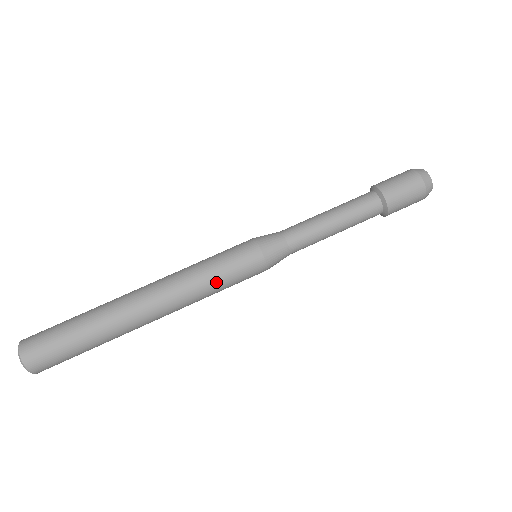
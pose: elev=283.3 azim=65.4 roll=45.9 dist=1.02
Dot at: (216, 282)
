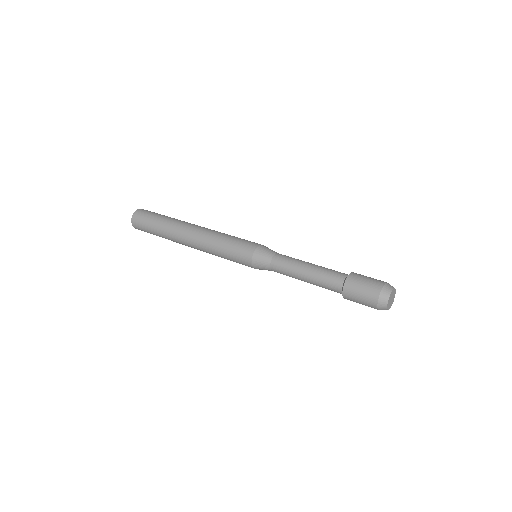
Dot at: (230, 236)
